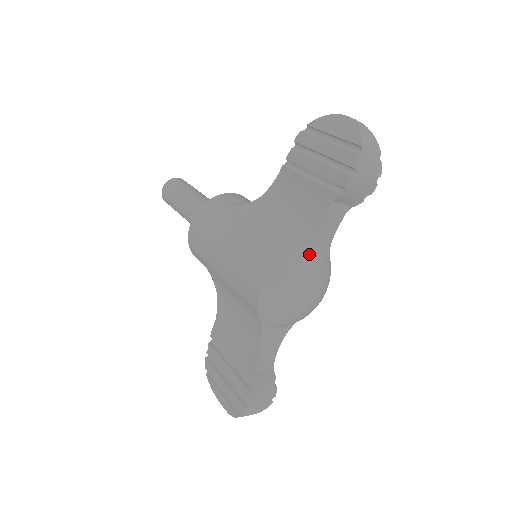
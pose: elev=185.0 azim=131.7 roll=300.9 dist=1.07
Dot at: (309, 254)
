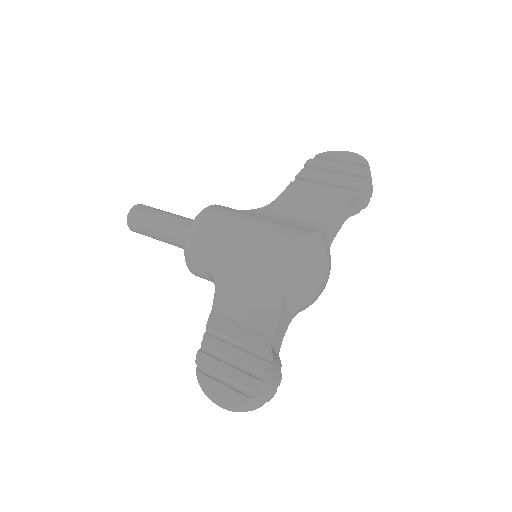
Dot at: occluded
